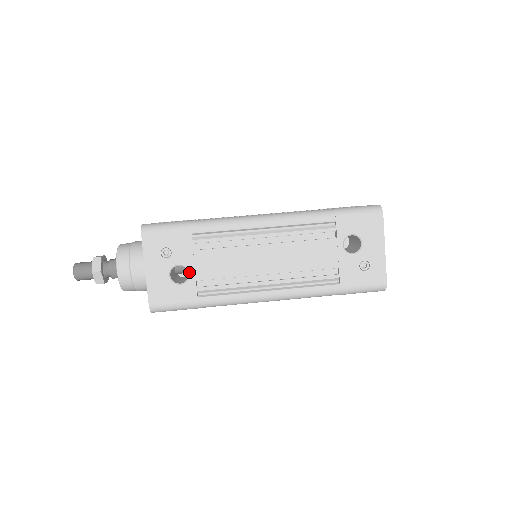
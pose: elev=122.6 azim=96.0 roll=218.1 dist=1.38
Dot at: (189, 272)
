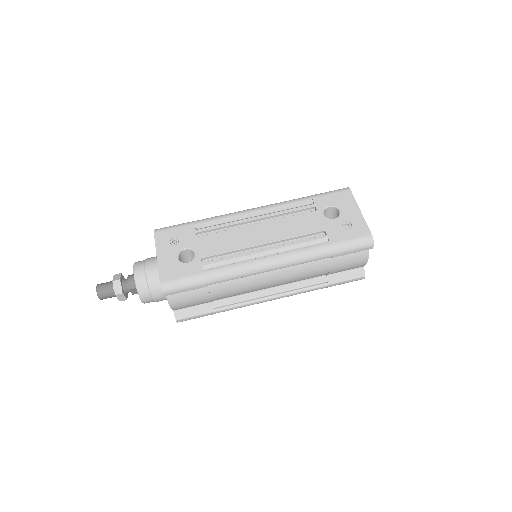
Dot at: (194, 252)
